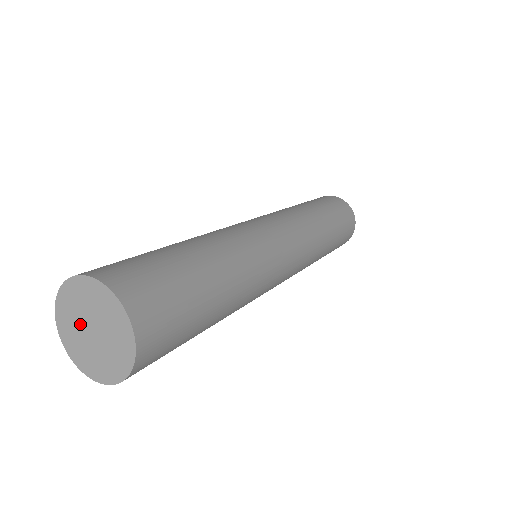
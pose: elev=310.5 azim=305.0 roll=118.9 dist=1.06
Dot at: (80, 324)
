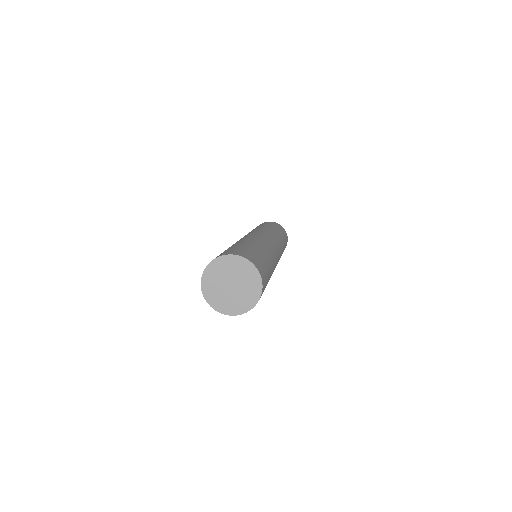
Dot at: (221, 284)
